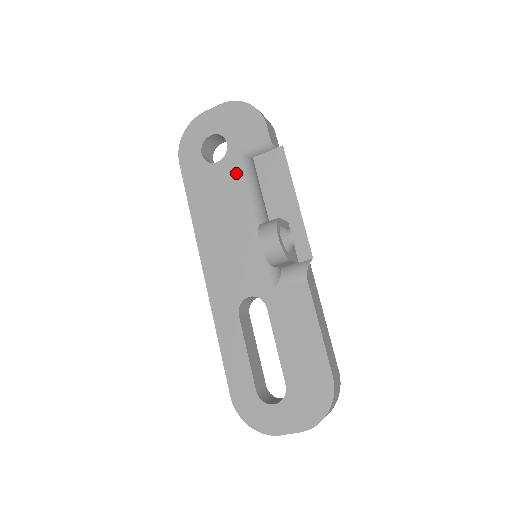
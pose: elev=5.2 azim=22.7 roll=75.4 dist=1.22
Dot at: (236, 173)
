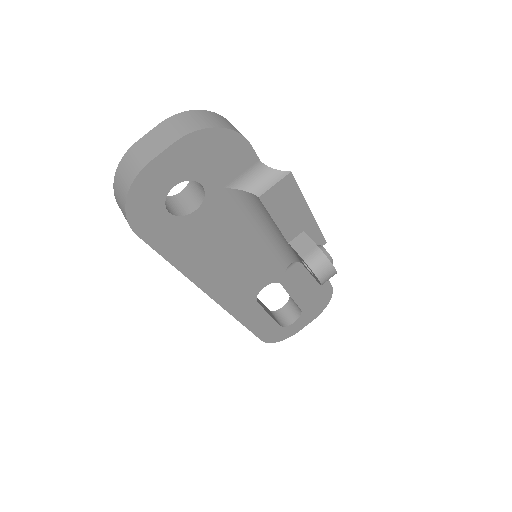
Dot at: (225, 210)
